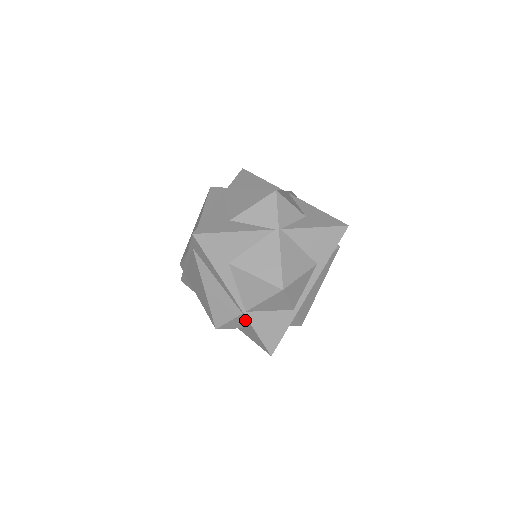
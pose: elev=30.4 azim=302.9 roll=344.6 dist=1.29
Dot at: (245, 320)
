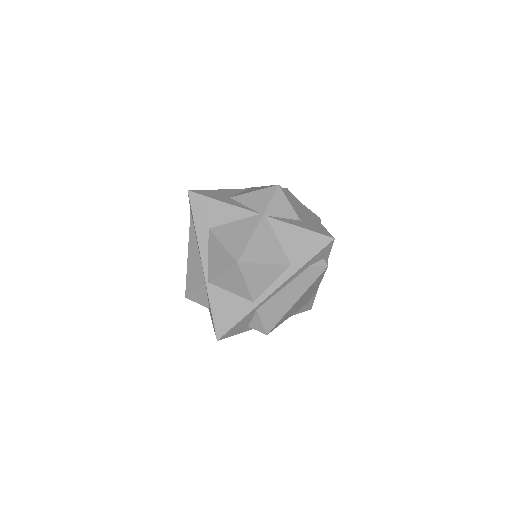
Dot at: (207, 293)
